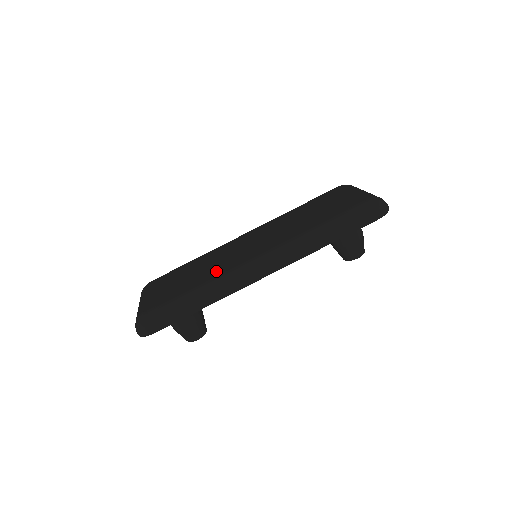
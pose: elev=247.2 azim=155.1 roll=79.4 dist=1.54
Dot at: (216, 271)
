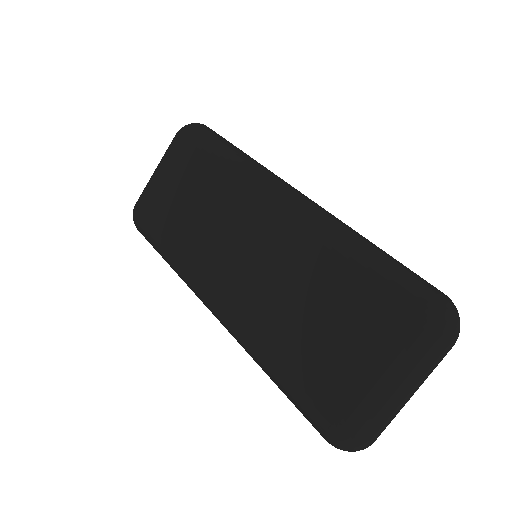
Dot at: (190, 252)
